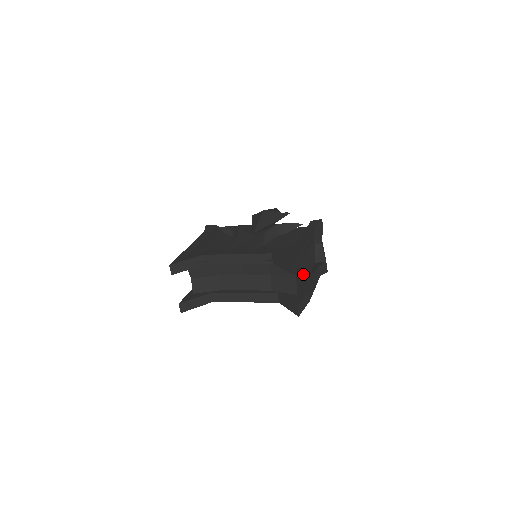
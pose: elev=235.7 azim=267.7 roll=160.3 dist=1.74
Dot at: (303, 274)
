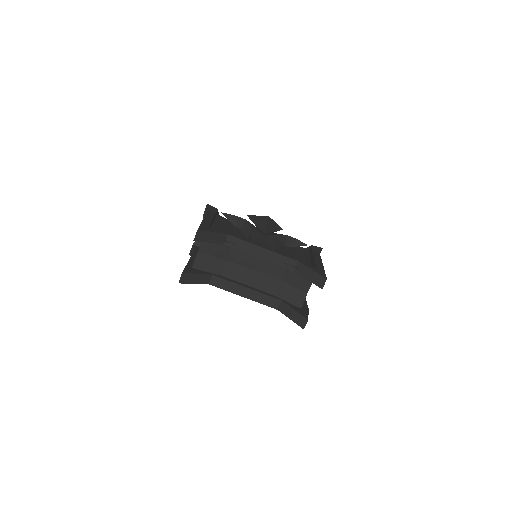
Dot at: occluded
